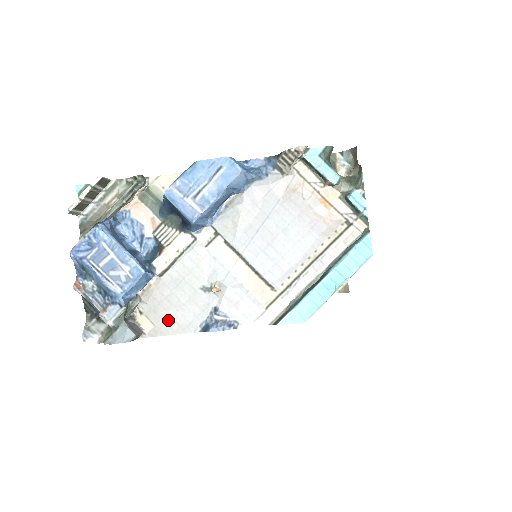
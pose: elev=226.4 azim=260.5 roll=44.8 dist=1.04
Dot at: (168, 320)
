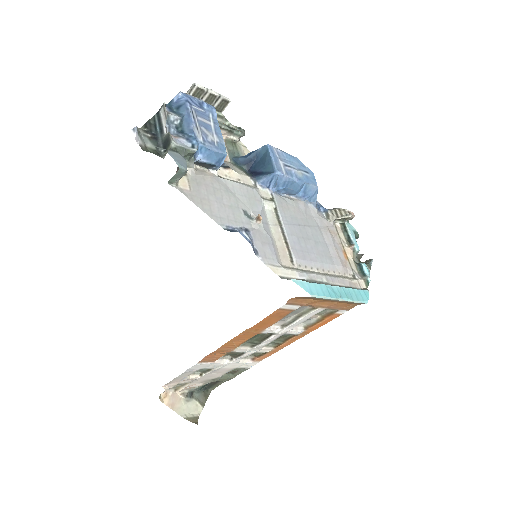
Dot at: (204, 198)
